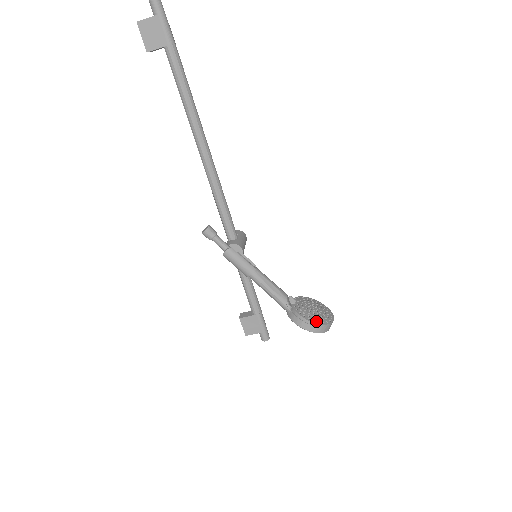
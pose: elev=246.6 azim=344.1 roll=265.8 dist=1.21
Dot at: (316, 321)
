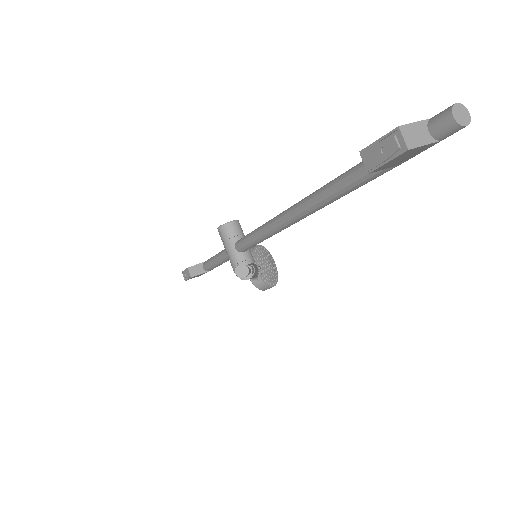
Dot at: (274, 283)
